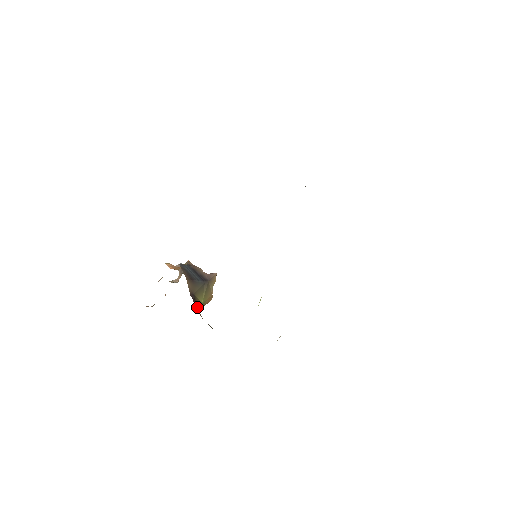
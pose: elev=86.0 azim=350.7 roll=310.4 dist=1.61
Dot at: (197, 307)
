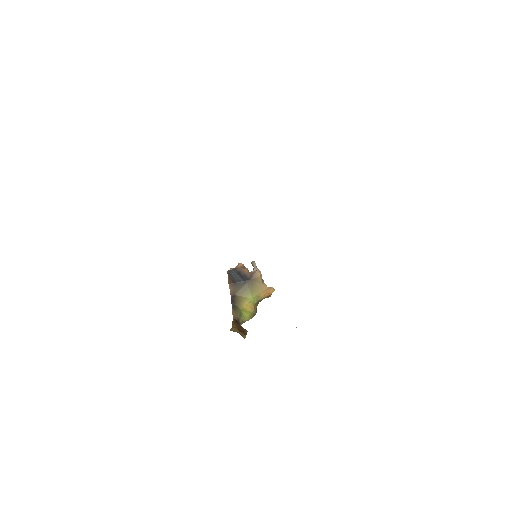
Dot at: (238, 305)
